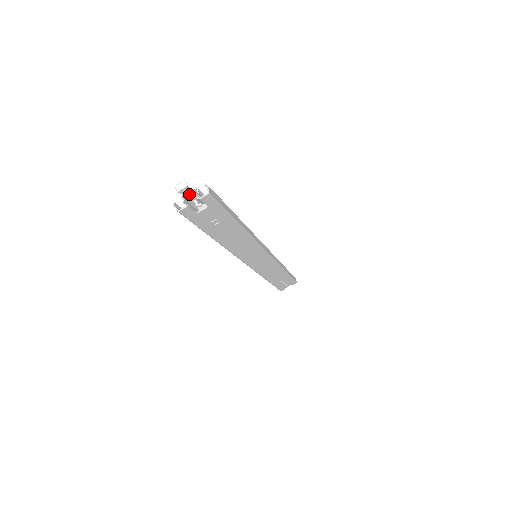
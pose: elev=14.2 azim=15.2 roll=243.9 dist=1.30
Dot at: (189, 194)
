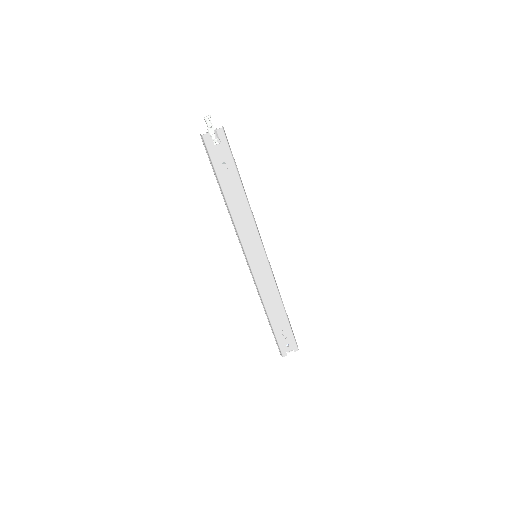
Dot at: (211, 125)
